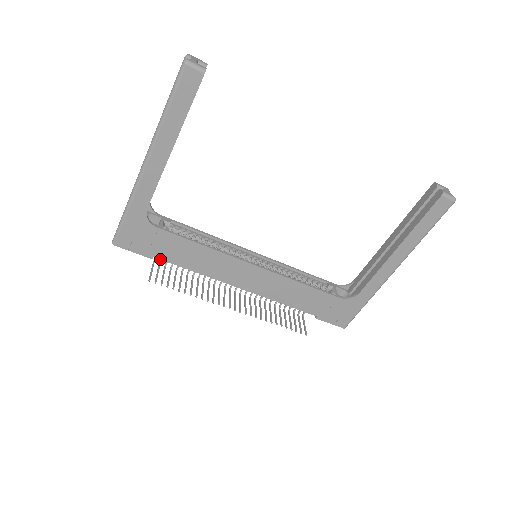
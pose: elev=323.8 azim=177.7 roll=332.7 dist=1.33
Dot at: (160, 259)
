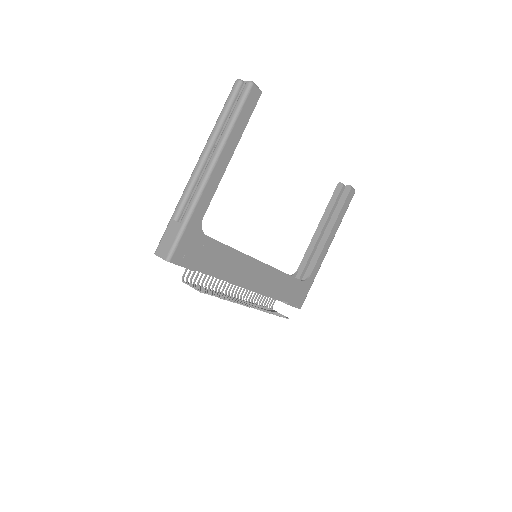
Dot at: (202, 270)
